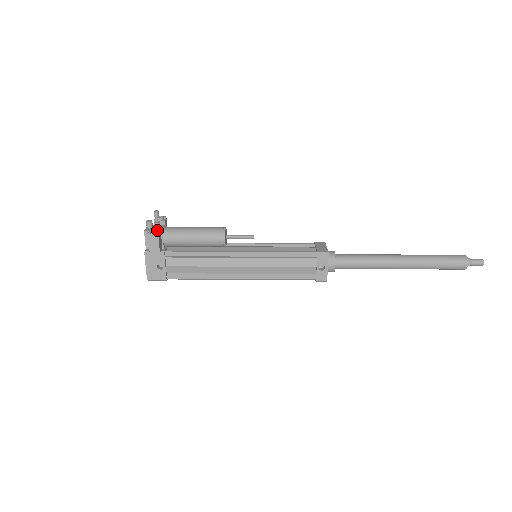
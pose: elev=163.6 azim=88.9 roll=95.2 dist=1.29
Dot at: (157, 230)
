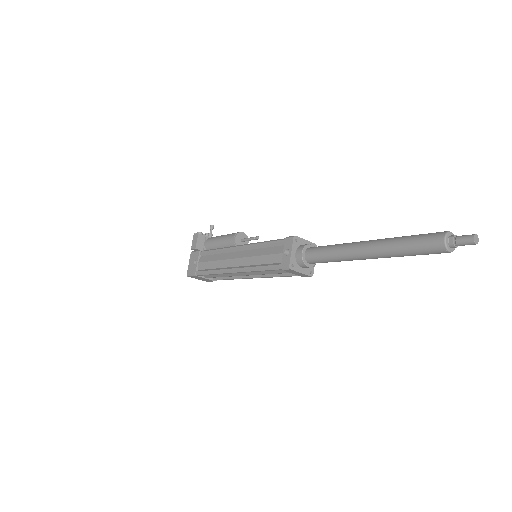
Dot at: (201, 233)
